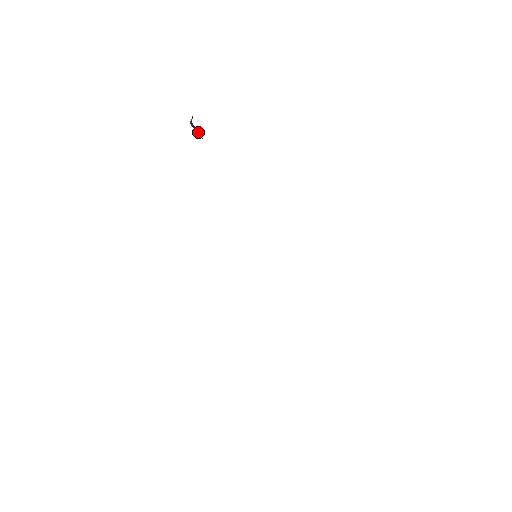
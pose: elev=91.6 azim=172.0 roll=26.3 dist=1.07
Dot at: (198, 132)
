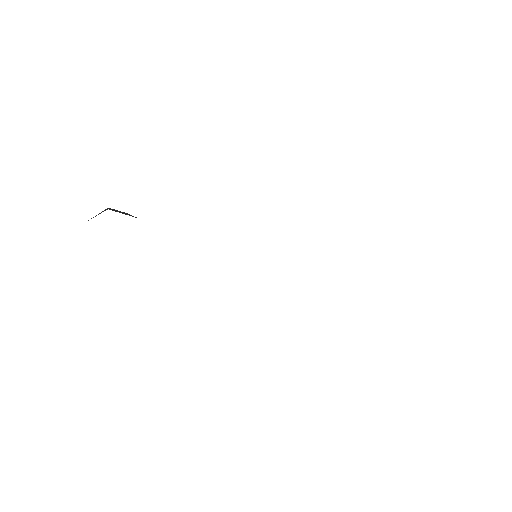
Dot at: occluded
